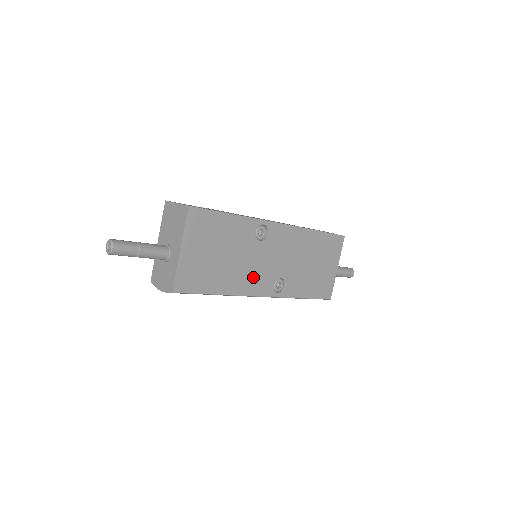
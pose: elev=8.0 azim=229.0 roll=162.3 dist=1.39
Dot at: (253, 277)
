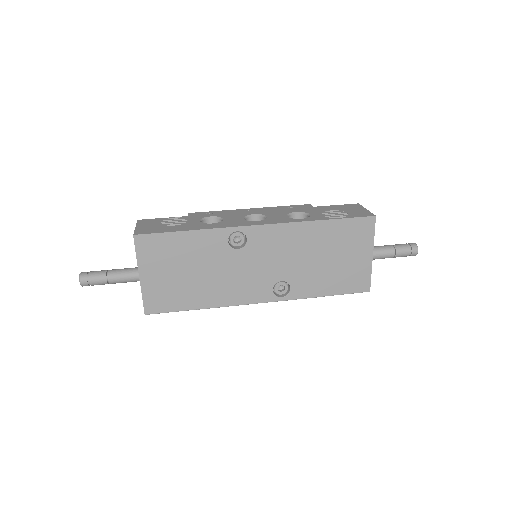
Dot at: (240, 286)
